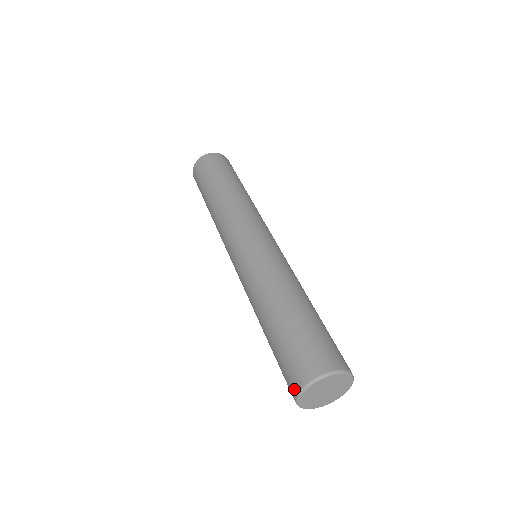
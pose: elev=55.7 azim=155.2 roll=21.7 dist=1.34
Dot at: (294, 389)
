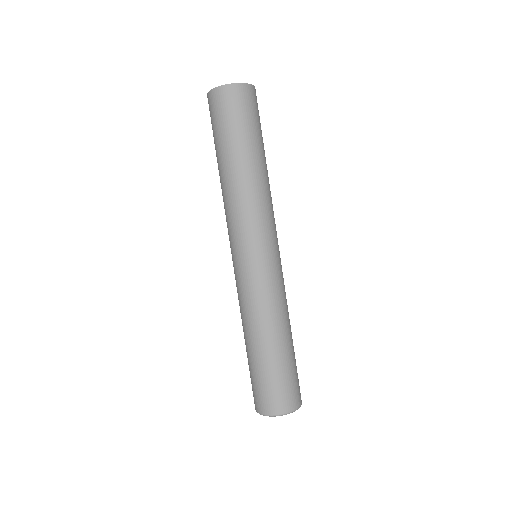
Dot at: (256, 407)
